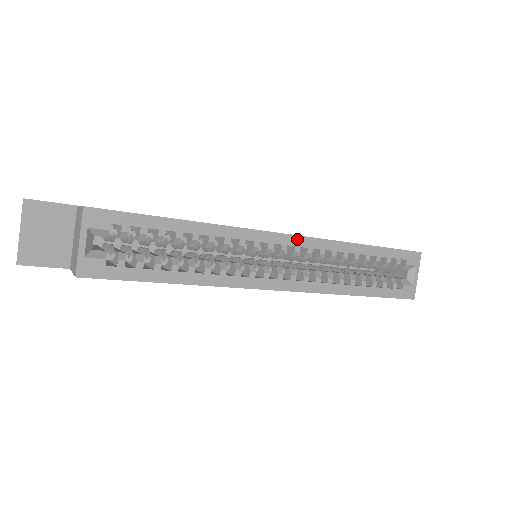
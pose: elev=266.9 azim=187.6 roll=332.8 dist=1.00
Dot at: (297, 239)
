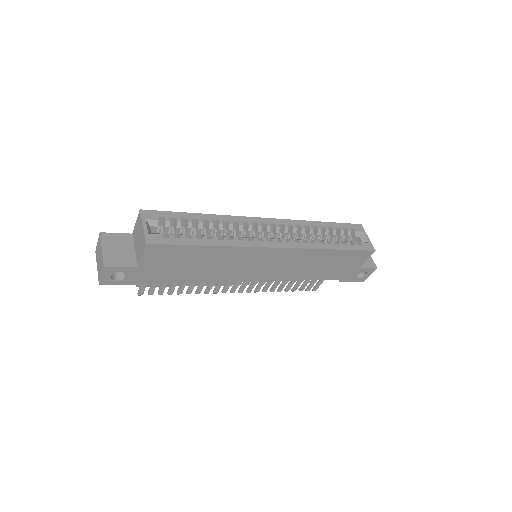
Dot at: (274, 220)
